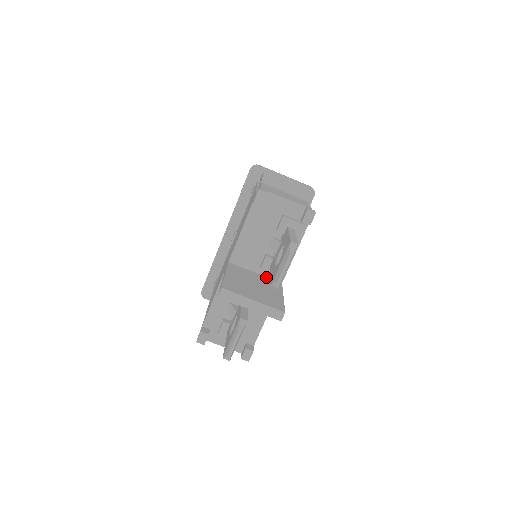
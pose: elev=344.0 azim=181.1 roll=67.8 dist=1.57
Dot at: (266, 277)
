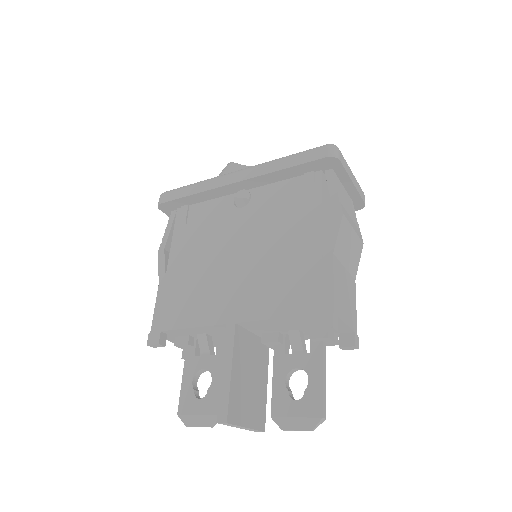
Dot at: (260, 338)
